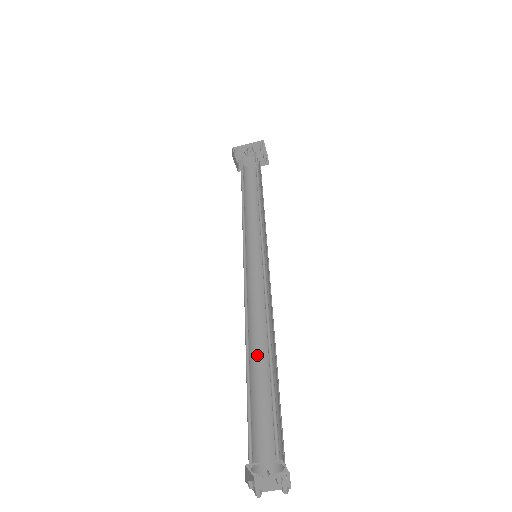
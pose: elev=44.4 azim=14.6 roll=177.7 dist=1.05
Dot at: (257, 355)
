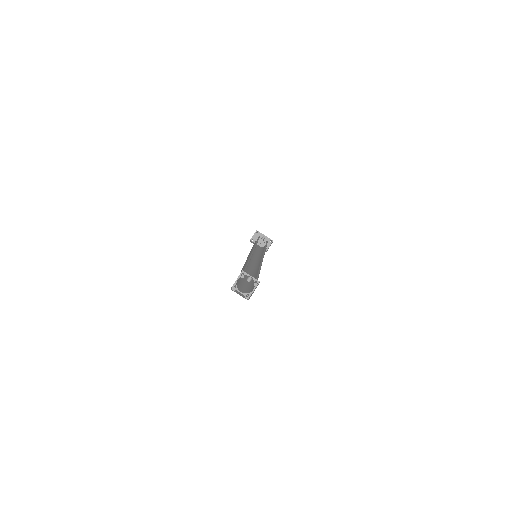
Dot at: occluded
